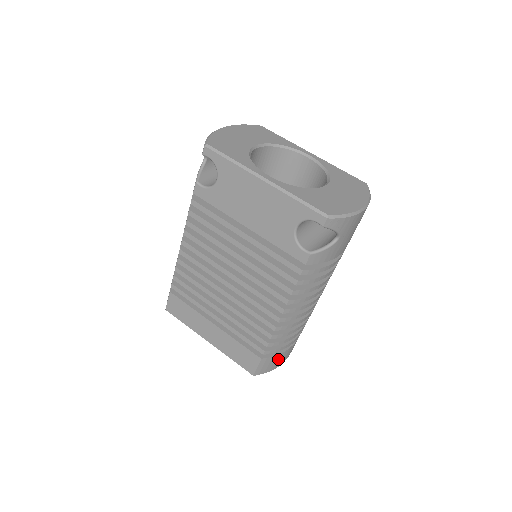
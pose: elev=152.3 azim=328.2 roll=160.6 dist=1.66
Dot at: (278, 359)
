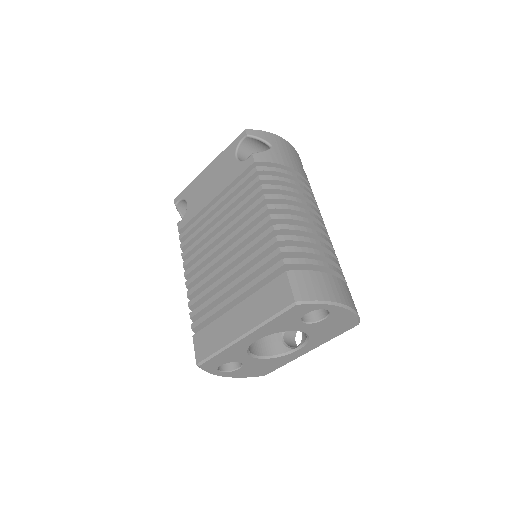
Dot at: (317, 282)
